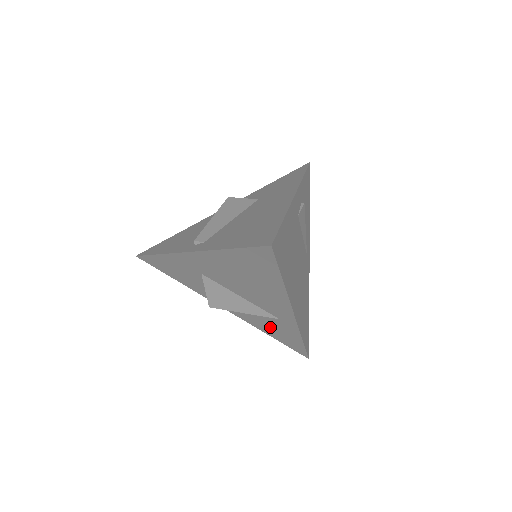
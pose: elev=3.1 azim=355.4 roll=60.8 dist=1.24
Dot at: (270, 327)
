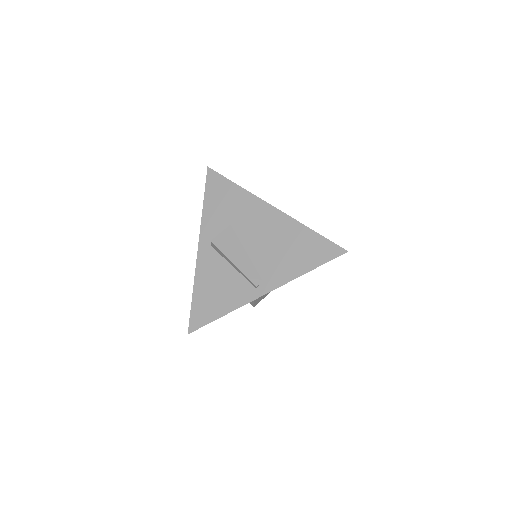
Dot at: occluded
